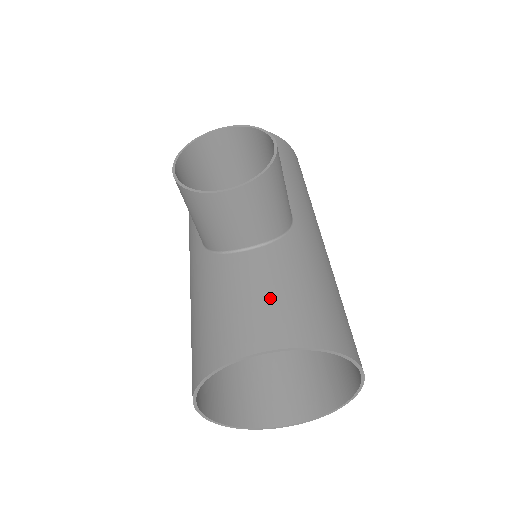
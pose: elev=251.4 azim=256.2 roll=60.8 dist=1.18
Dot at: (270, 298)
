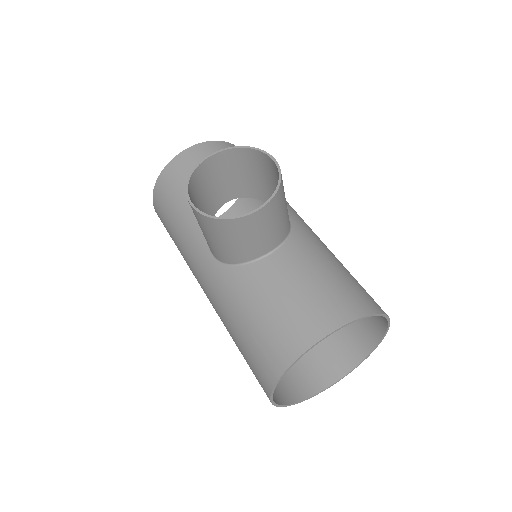
Dot at: (311, 289)
